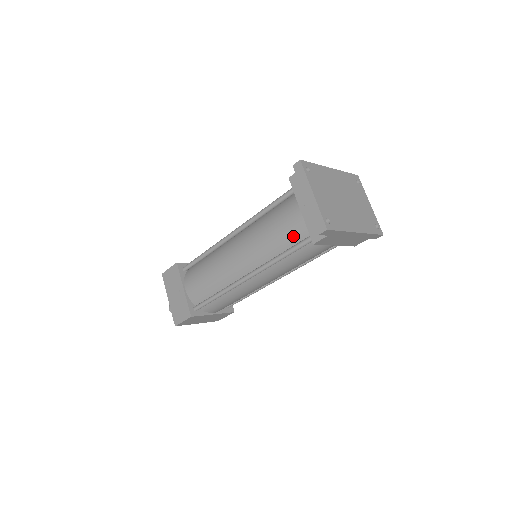
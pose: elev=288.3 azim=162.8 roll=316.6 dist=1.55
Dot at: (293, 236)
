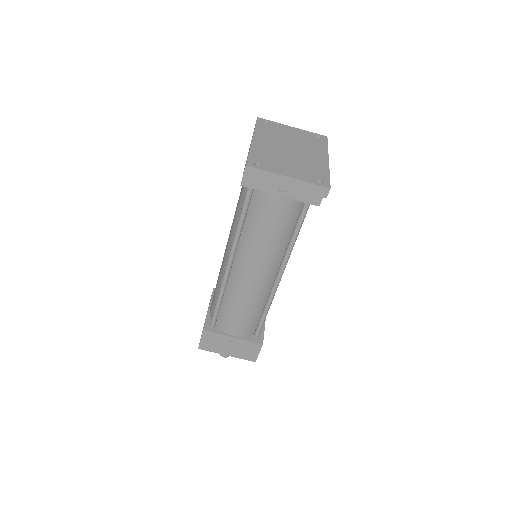
Dot at: (290, 217)
